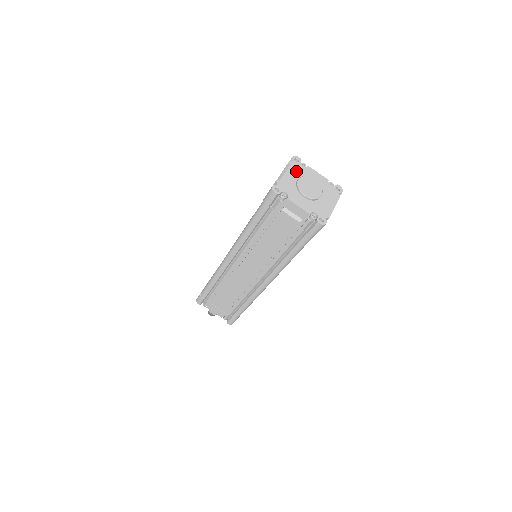
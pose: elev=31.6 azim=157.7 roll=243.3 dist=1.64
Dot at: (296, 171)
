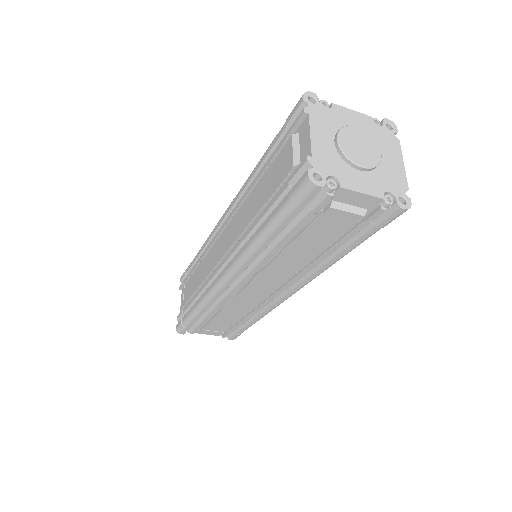
Dot at: (323, 123)
